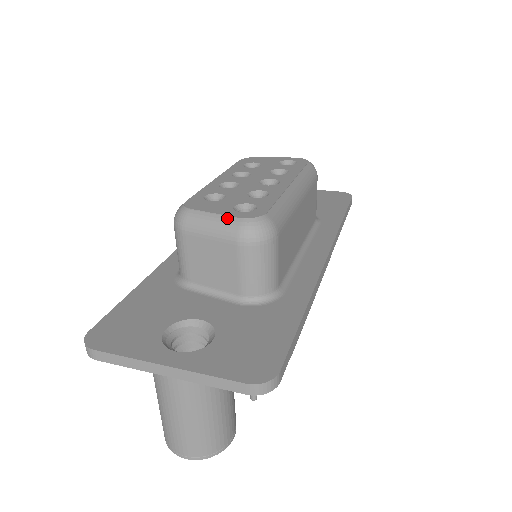
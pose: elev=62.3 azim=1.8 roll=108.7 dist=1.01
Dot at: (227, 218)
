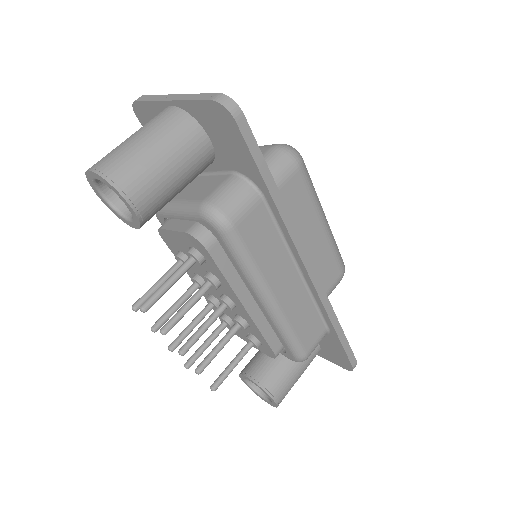
Dot at: occluded
